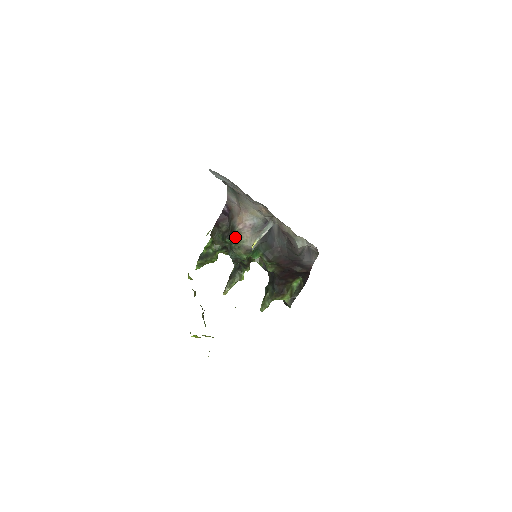
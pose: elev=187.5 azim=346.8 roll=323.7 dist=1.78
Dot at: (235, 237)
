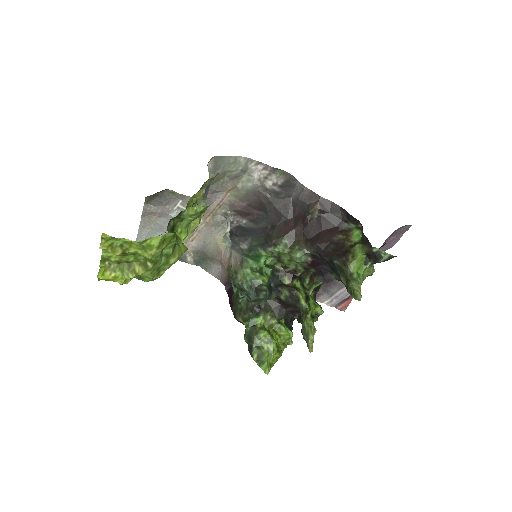
Dot at: (230, 275)
